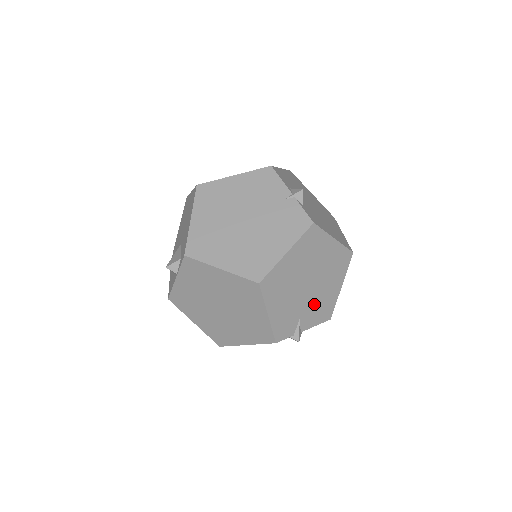
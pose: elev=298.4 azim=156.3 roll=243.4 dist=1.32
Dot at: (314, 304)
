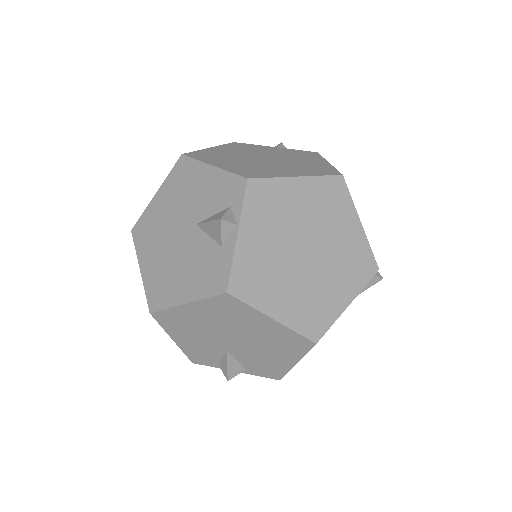
Dot at: occluded
